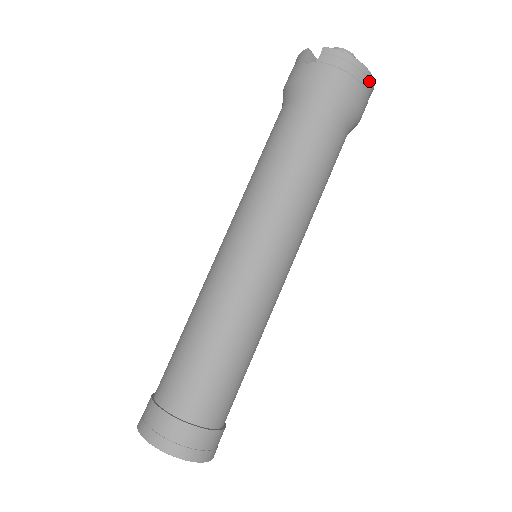
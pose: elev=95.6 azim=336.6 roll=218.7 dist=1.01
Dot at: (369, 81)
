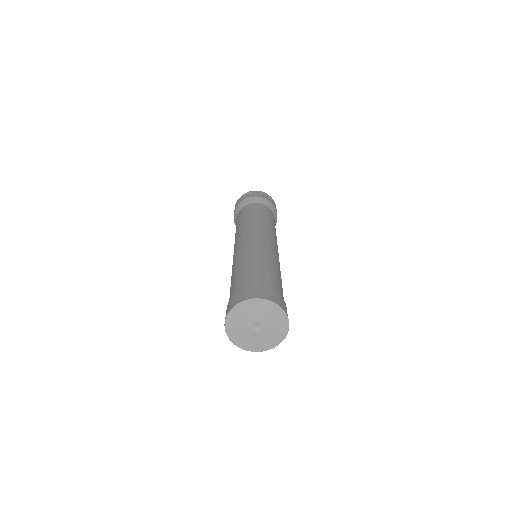
Dot at: (256, 192)
